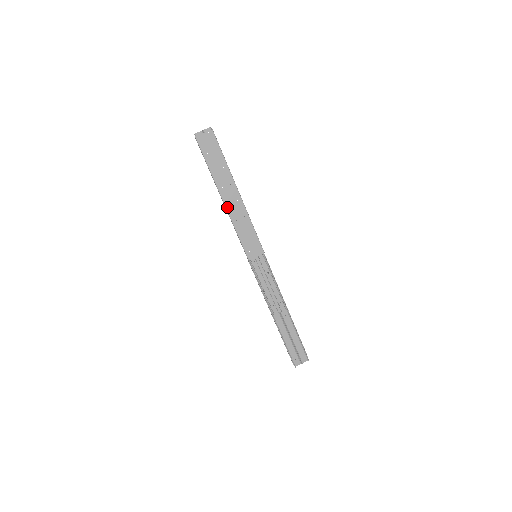
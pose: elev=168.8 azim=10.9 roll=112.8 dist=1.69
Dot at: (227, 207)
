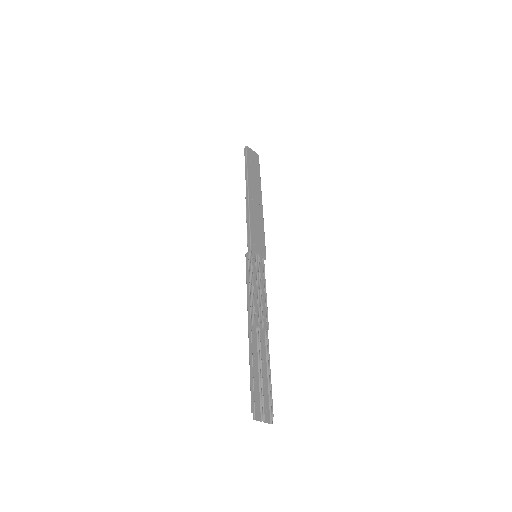
Dot at: (250, 199)
